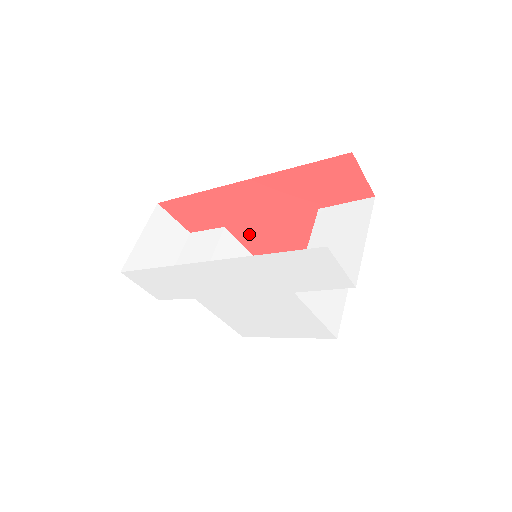
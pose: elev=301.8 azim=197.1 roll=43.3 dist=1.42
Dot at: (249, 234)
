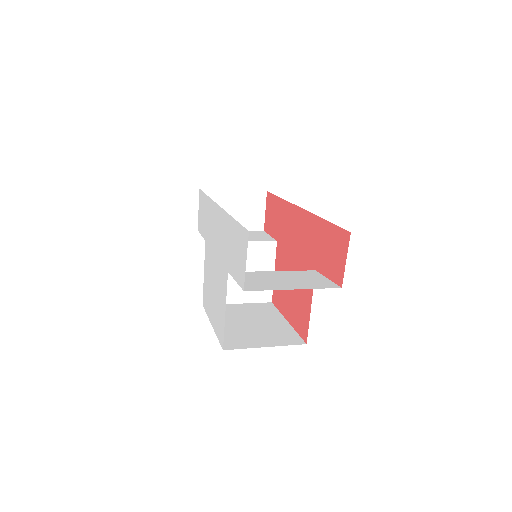
Dot at: (282, 260)
